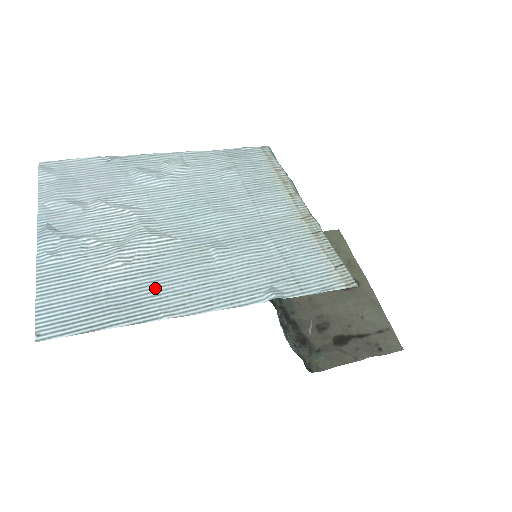
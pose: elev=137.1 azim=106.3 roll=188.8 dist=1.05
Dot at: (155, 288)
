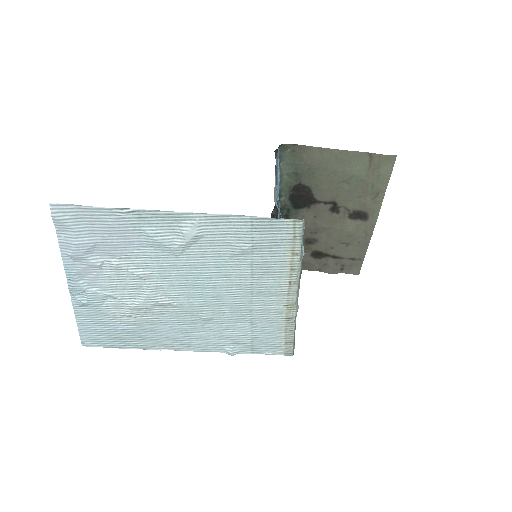
Dot at: (154, 333)
